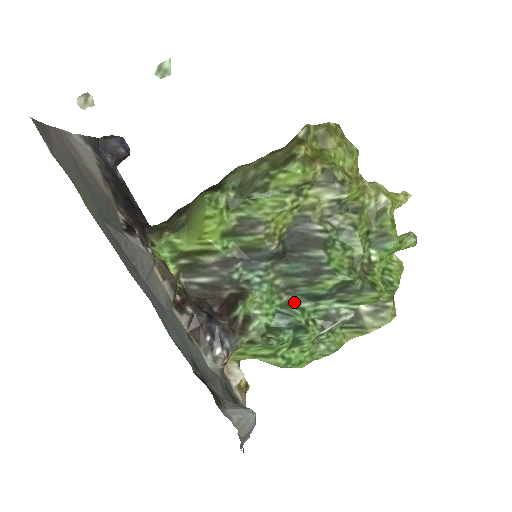
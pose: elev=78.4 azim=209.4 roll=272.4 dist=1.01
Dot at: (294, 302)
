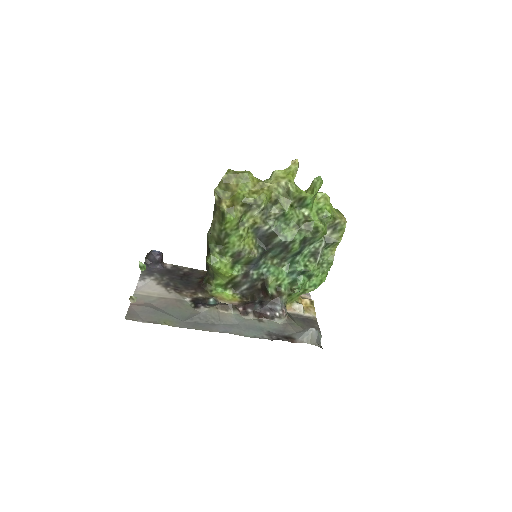
Dot at: (291, 261)
